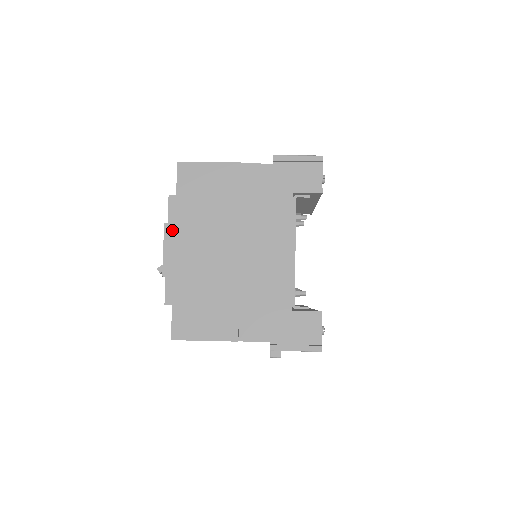
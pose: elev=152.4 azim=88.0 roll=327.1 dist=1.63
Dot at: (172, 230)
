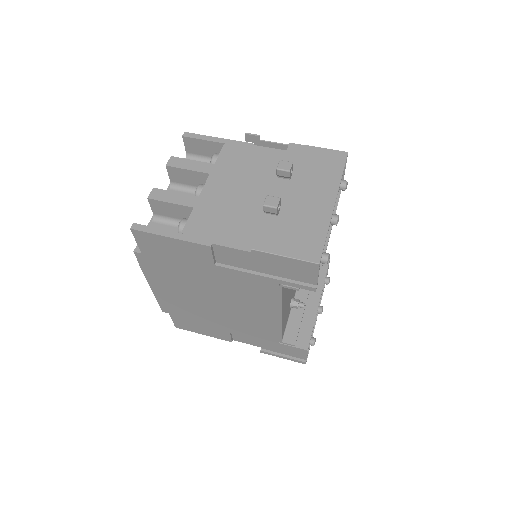
Dot at: (149, 275)
